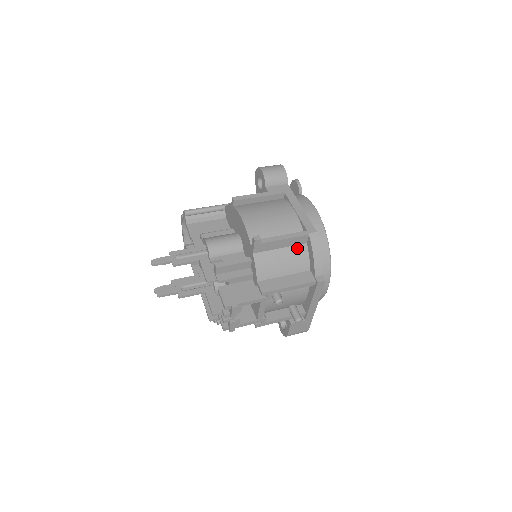
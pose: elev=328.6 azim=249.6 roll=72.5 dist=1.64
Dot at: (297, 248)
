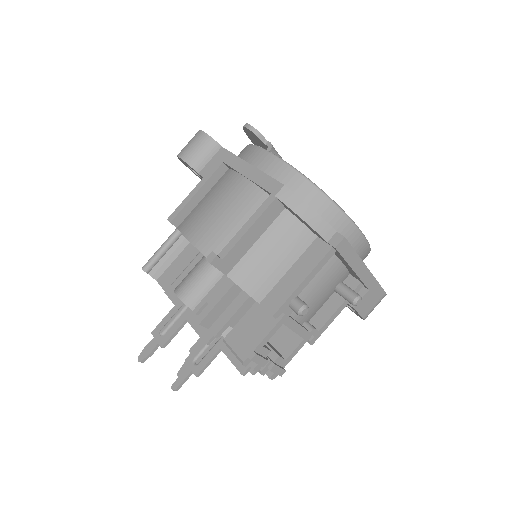
Dot at: (277, 224)
